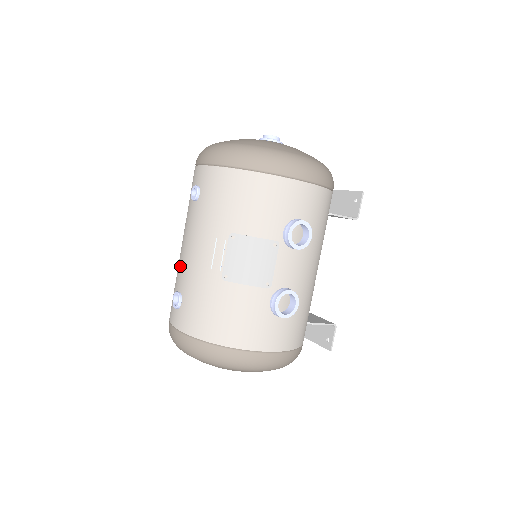
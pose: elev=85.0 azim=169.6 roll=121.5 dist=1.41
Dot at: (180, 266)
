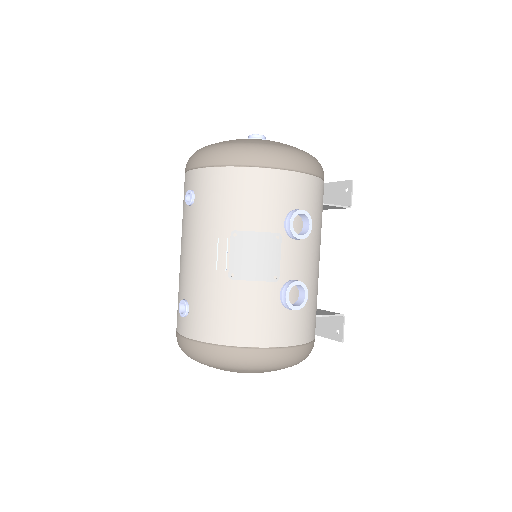
Dot at: (182, 274)
